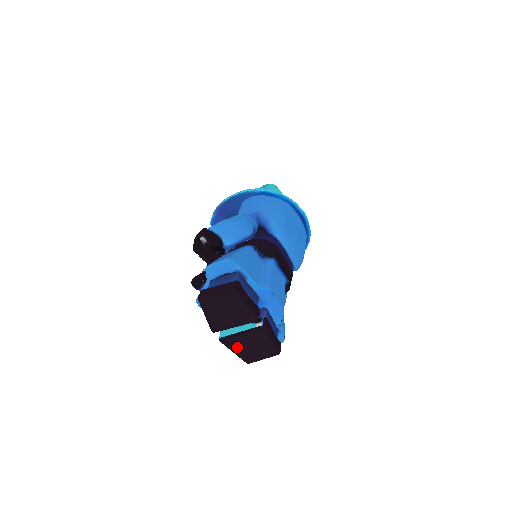
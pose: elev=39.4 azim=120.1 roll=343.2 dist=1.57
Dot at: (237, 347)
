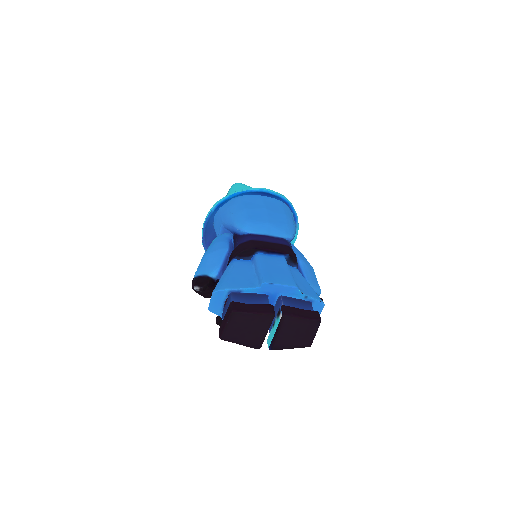
Dot at: (287, 344)
